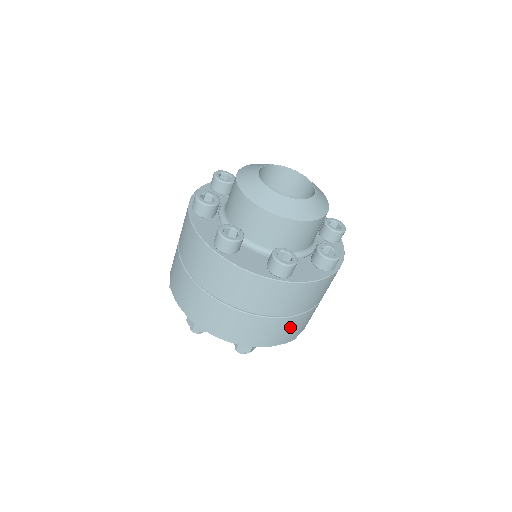
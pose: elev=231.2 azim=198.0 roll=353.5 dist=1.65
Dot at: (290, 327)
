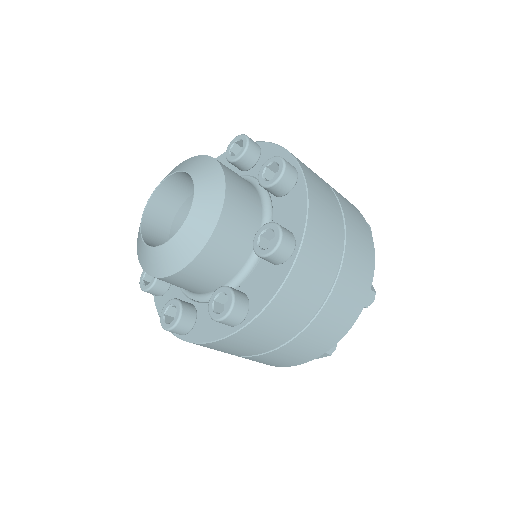
Dot at: (333, 317)
